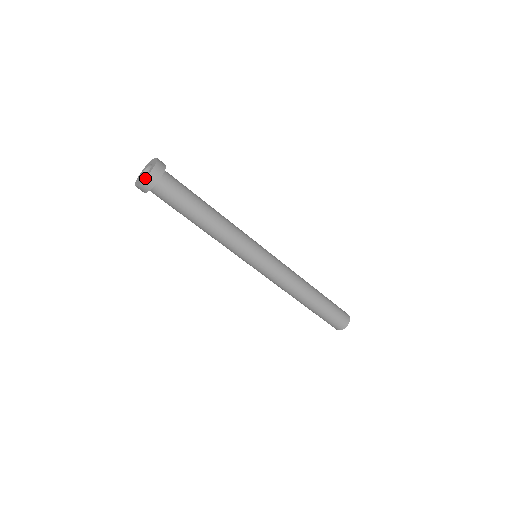
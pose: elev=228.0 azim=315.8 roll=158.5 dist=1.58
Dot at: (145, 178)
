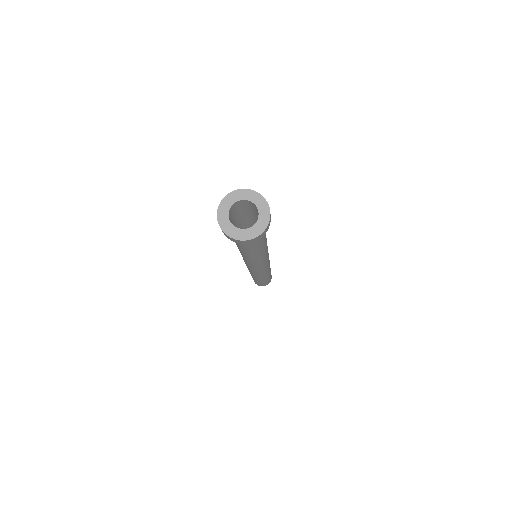
Dot at: (251, 239)
